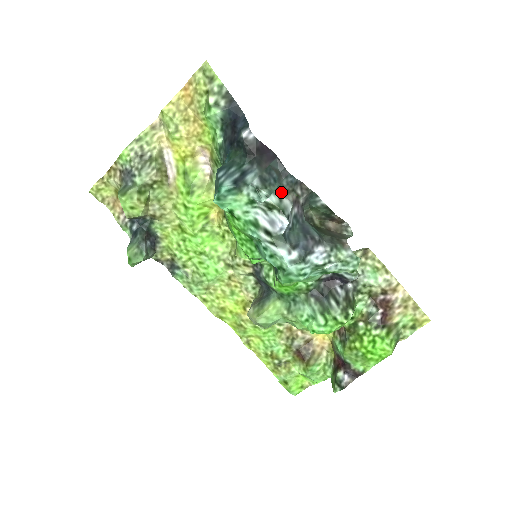
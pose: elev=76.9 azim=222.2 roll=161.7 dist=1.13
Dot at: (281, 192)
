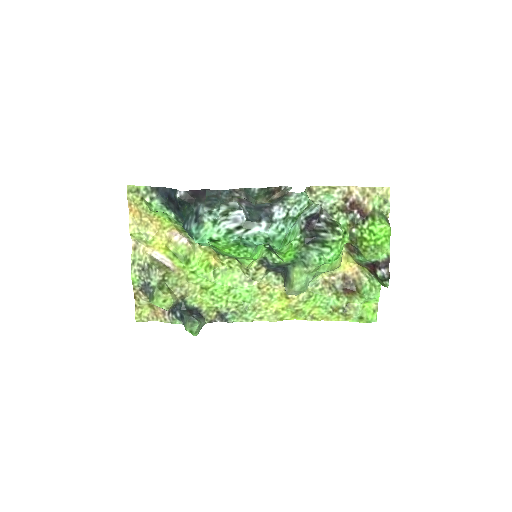
Dot at: (225, 203)
